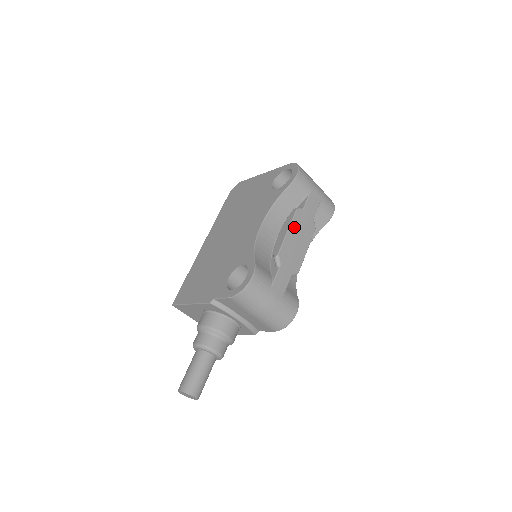
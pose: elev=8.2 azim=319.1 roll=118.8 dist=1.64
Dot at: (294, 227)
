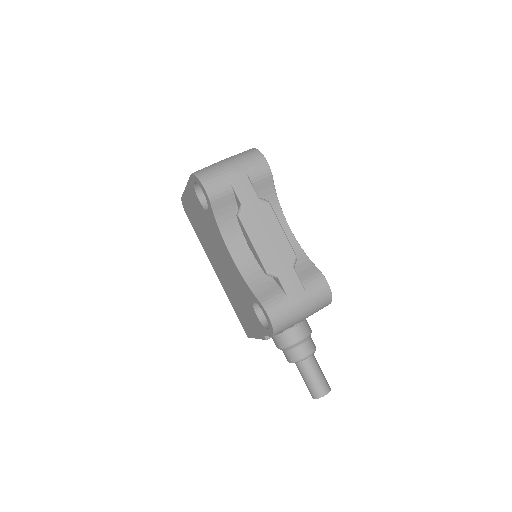
Dot at: (253, 232)
